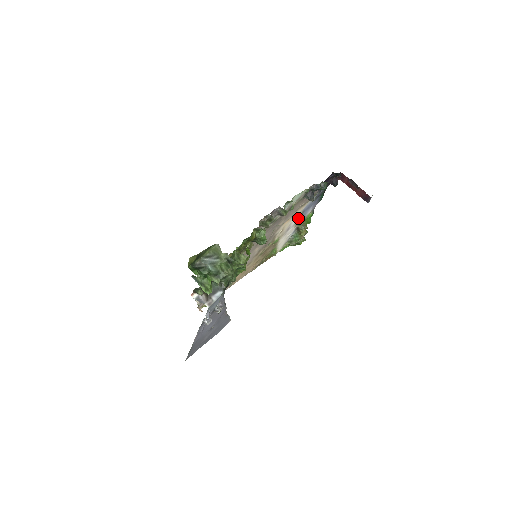
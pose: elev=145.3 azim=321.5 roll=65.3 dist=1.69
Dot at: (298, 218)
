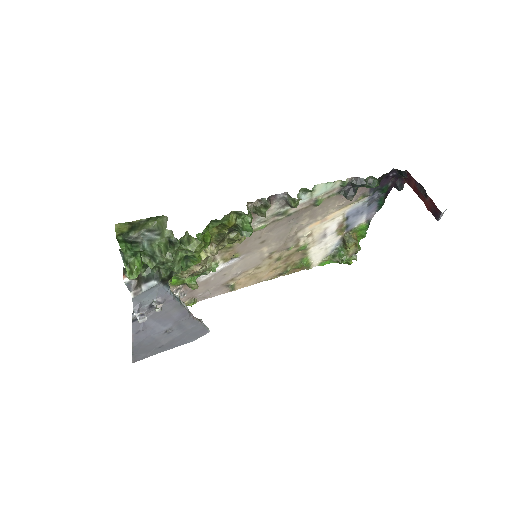
Dot at: (340, 224)
